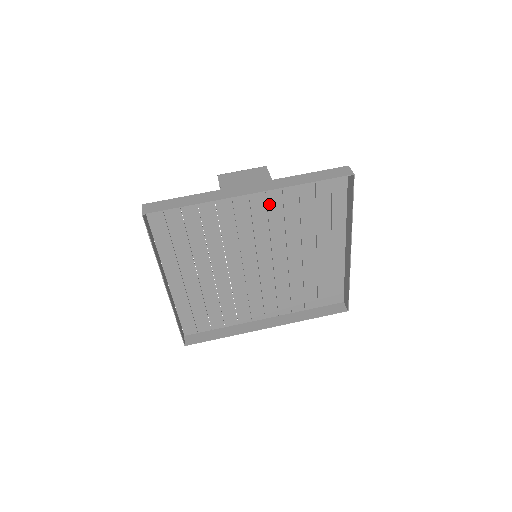
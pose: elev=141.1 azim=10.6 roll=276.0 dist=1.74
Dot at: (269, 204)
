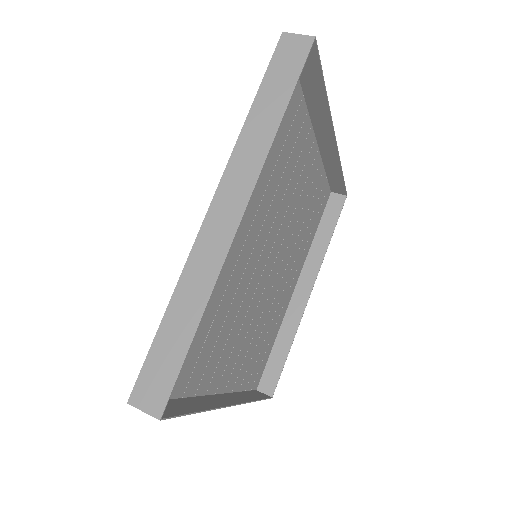
Dot at: (307, 179)
